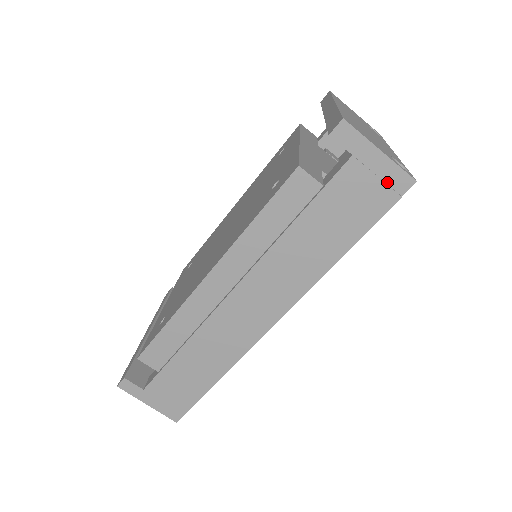
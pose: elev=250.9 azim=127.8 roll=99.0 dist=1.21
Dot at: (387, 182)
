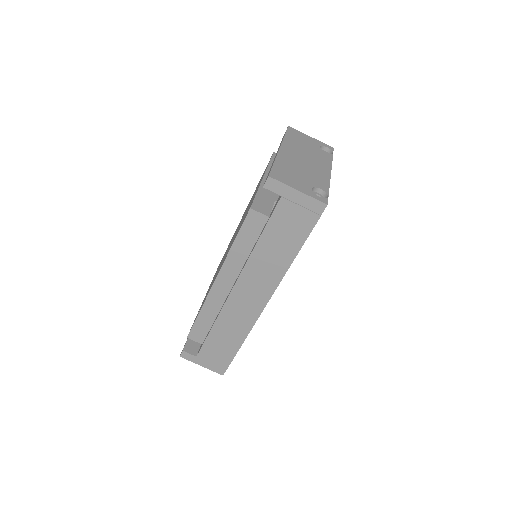
Dot at: (309, 208)
